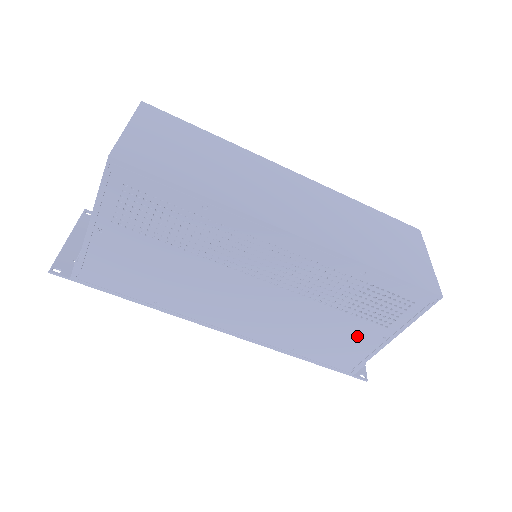
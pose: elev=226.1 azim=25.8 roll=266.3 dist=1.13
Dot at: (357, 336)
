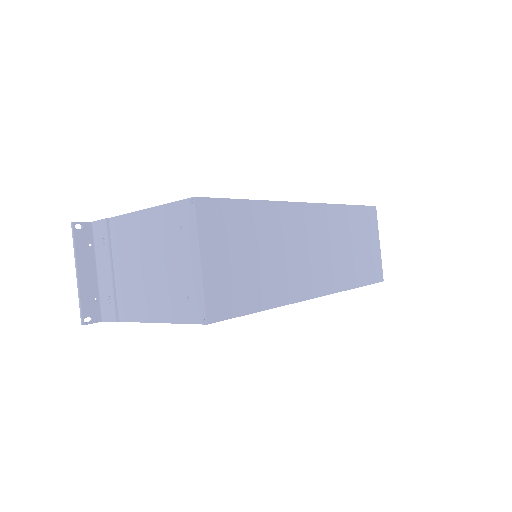
Dot at: occluded
